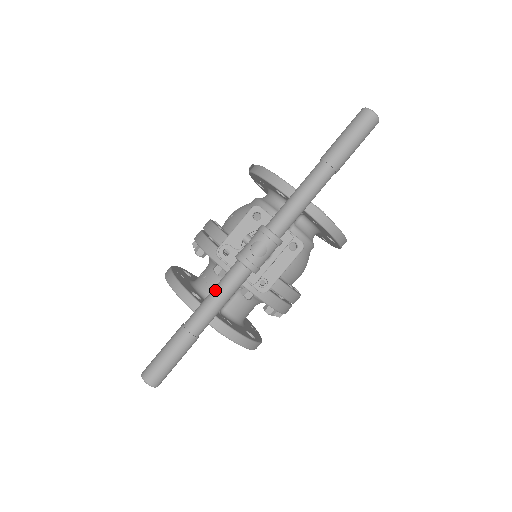
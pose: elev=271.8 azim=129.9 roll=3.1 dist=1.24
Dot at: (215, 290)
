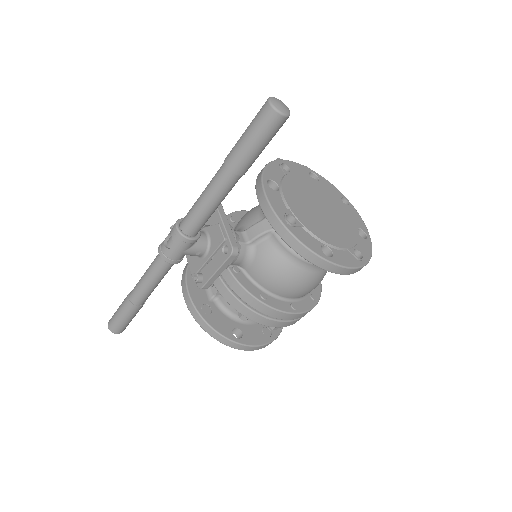
Dot at: (147, 269)
